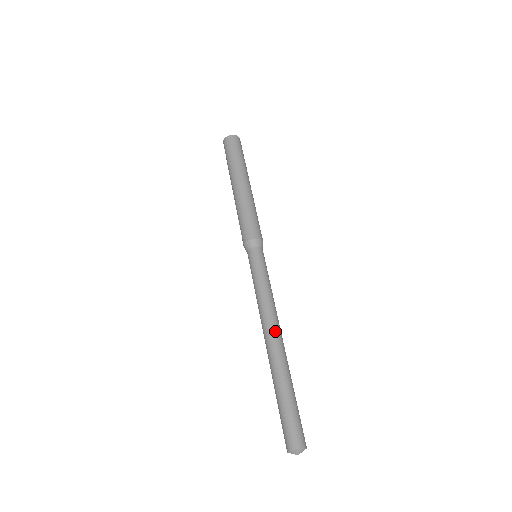
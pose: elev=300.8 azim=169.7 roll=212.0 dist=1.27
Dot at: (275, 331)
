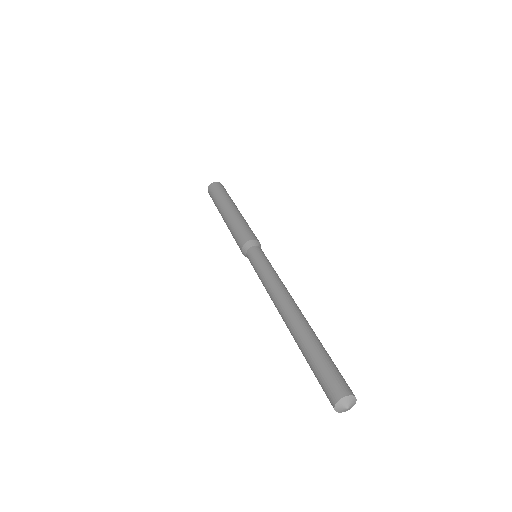
Dot at: (295, 303)
